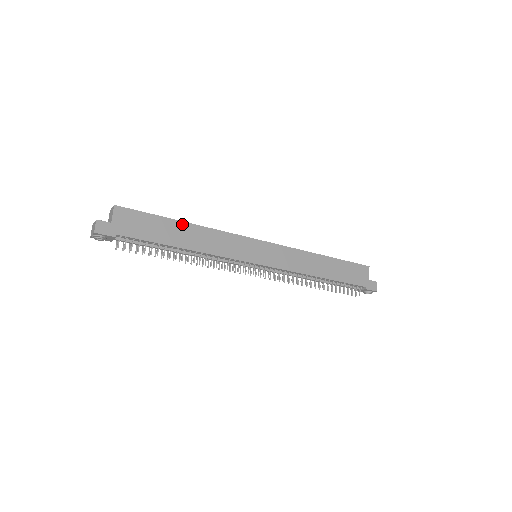
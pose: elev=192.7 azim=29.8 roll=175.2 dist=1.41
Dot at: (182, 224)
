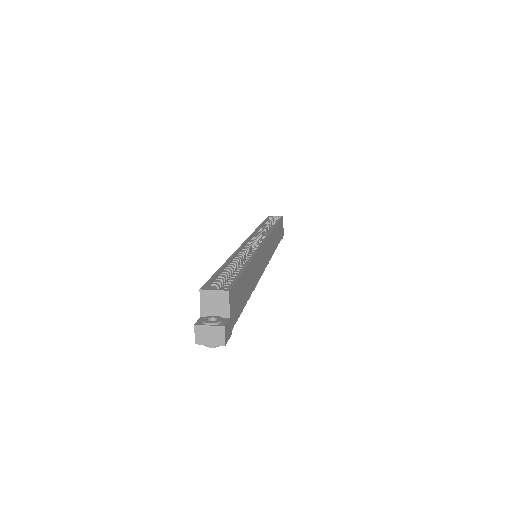
Dot at: (248, 267)
